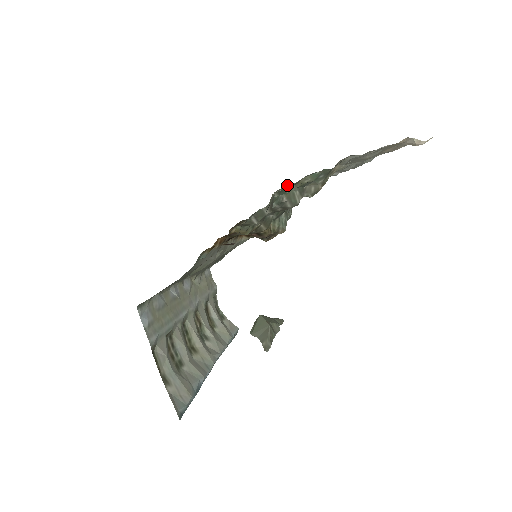
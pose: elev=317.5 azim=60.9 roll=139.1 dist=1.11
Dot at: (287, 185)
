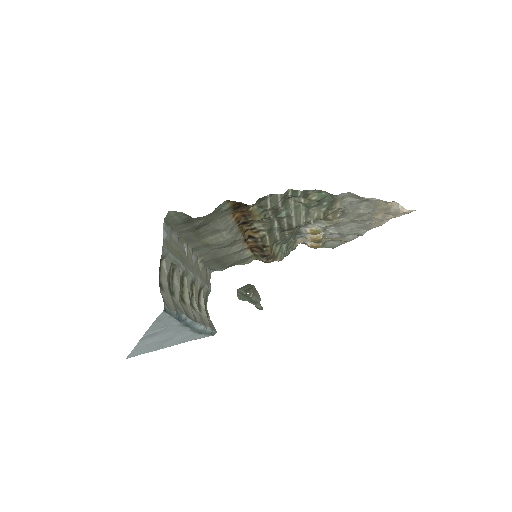
Dot at: (299, 196)
